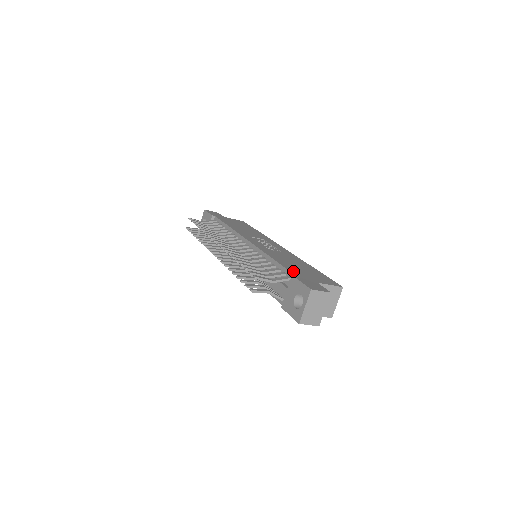
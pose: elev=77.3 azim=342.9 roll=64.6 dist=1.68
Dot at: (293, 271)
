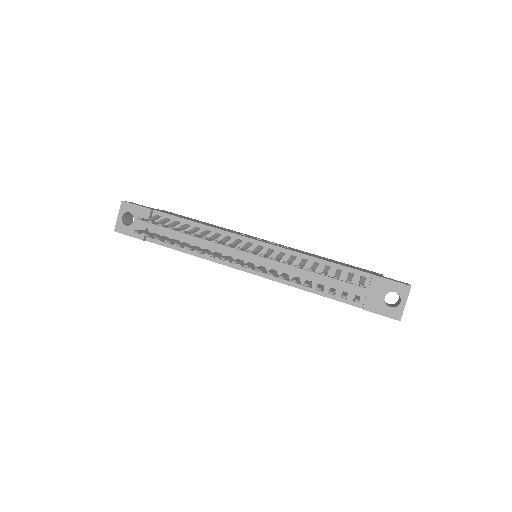
Dot at: (358, 269)
